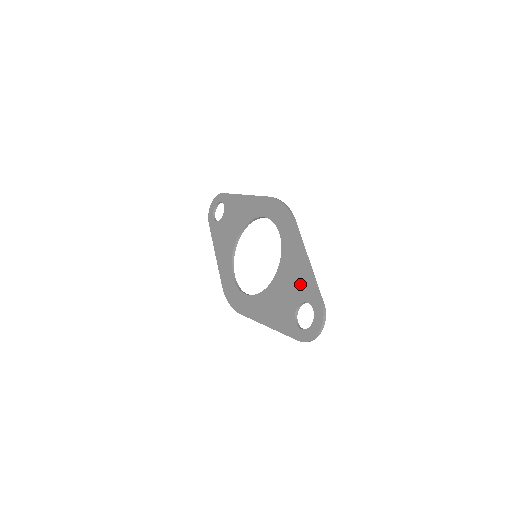
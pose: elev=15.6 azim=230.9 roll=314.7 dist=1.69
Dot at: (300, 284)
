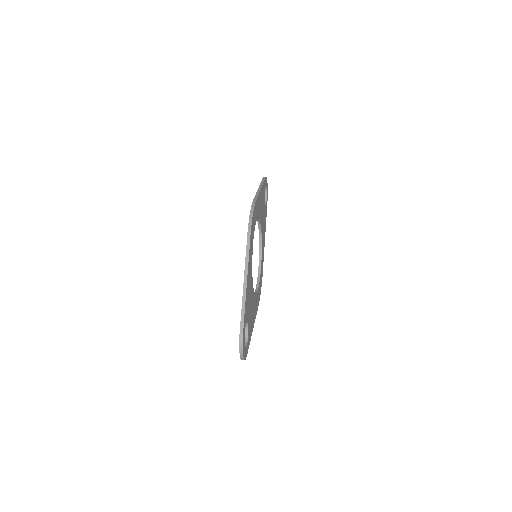
Dot at: occluded
